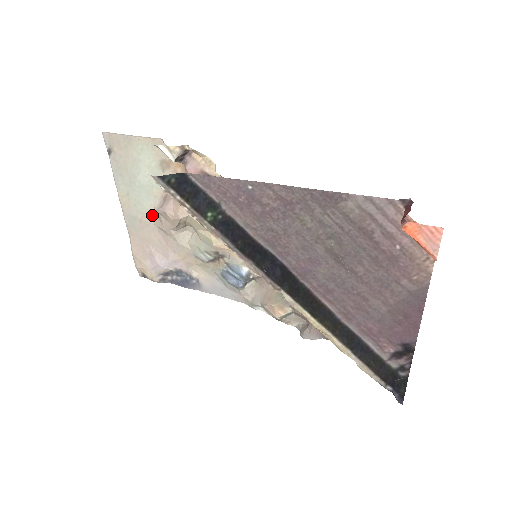
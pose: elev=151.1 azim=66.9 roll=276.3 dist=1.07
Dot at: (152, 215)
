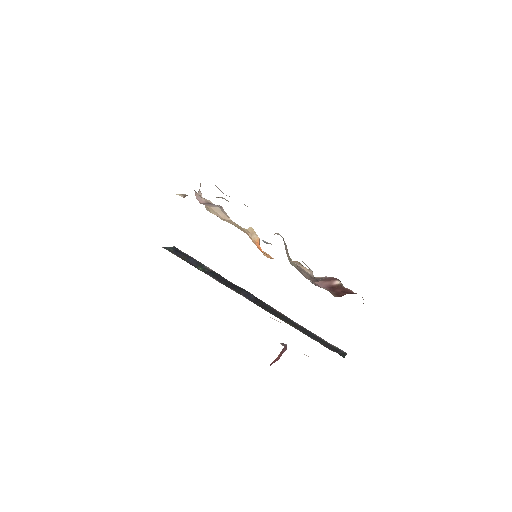
Dot at: occluded
